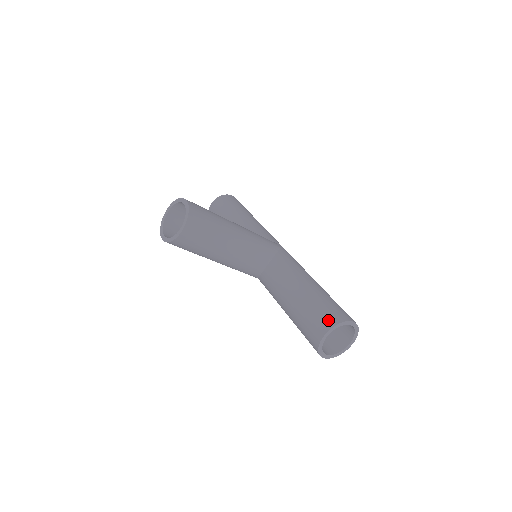
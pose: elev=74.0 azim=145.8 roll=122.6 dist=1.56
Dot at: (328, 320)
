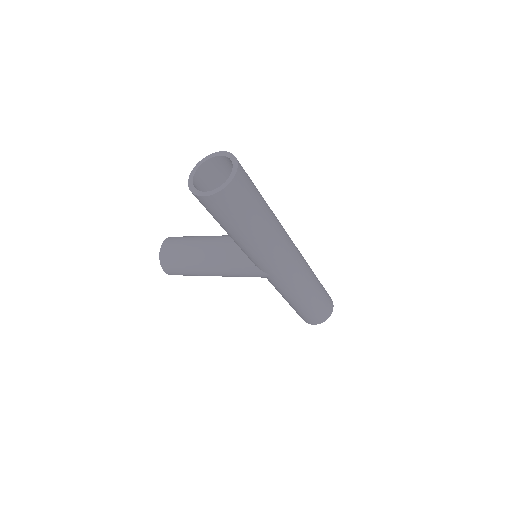
Dot at: (202, 171)
